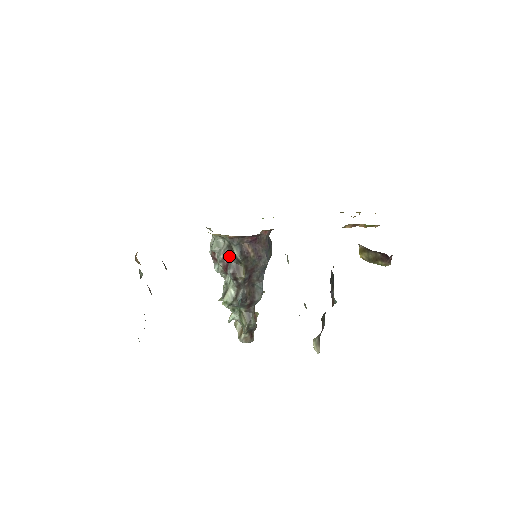
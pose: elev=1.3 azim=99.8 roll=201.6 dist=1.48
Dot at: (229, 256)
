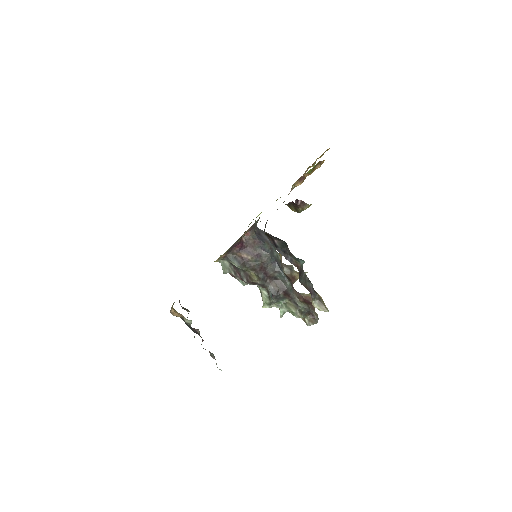
Dot at: (236, 270)
